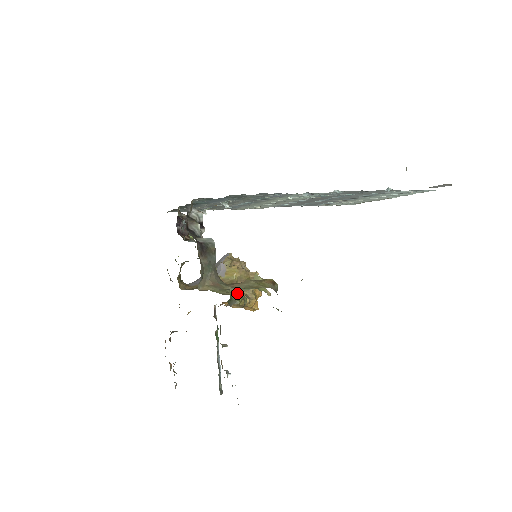
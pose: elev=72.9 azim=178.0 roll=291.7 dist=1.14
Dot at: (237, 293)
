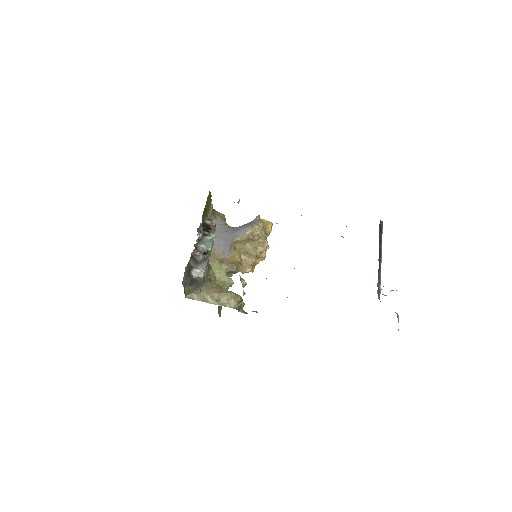
Dot at: (227, 280)
